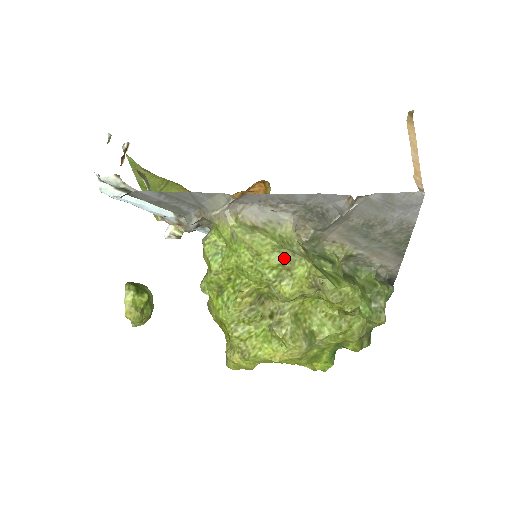
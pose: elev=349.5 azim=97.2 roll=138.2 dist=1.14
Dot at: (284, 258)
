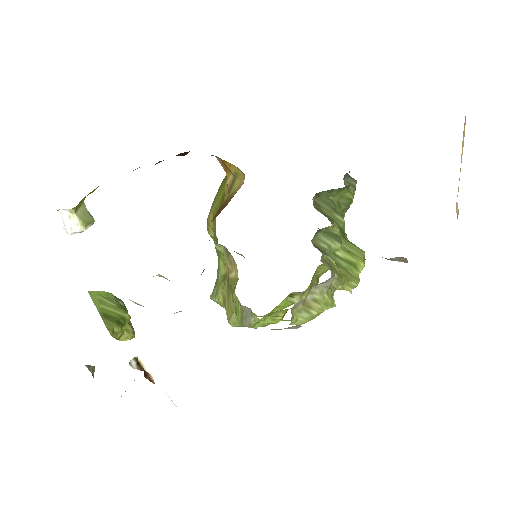
Dot at: occluded
